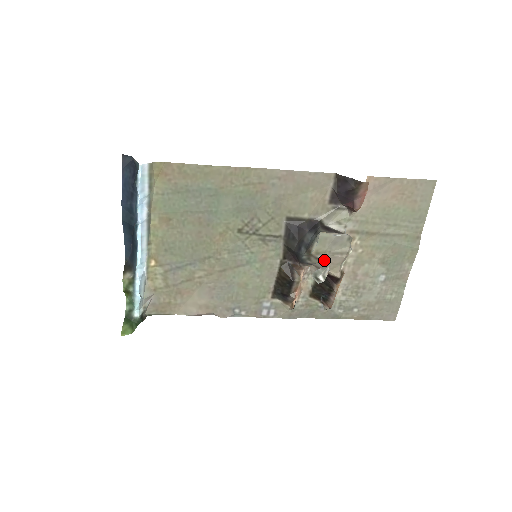
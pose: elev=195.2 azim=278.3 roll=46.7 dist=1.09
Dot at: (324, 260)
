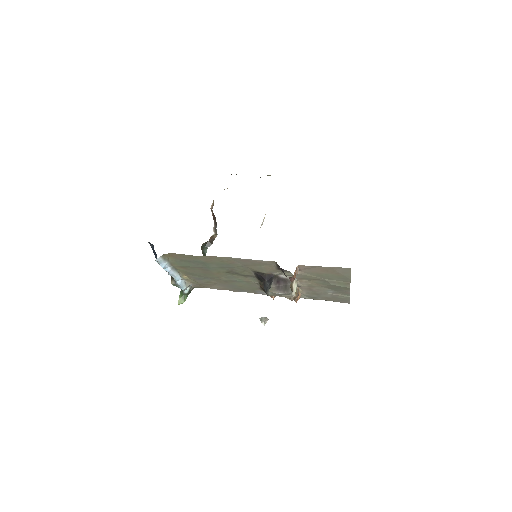
Dot at: occluded
